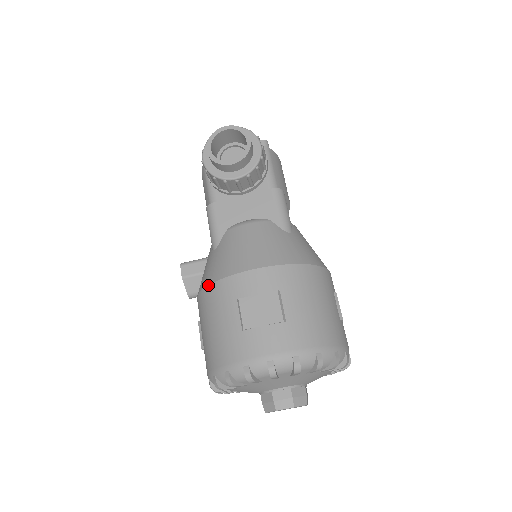
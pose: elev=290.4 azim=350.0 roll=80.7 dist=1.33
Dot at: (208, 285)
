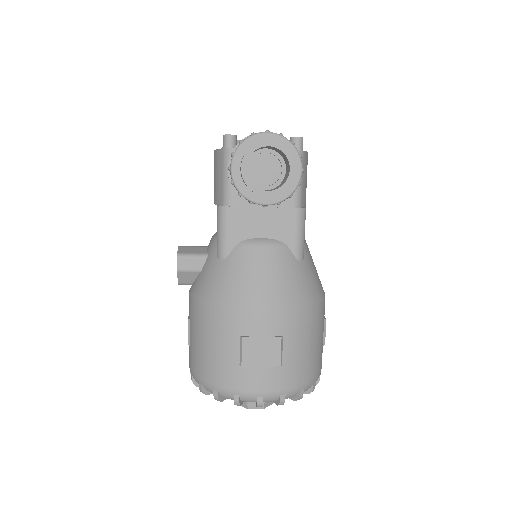
Dot at: (210, 305)
